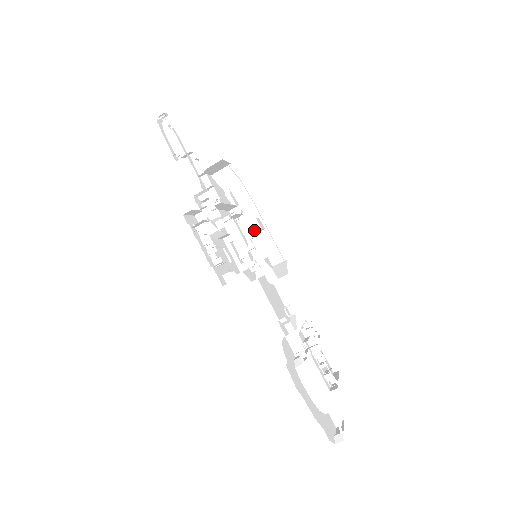
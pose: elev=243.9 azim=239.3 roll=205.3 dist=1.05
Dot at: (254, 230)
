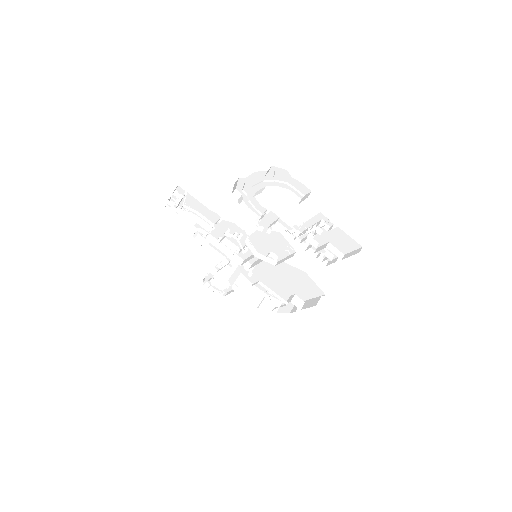
Dot at: (258, 260)
